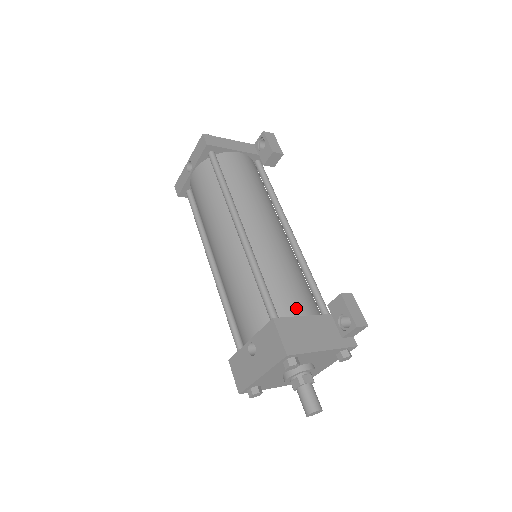
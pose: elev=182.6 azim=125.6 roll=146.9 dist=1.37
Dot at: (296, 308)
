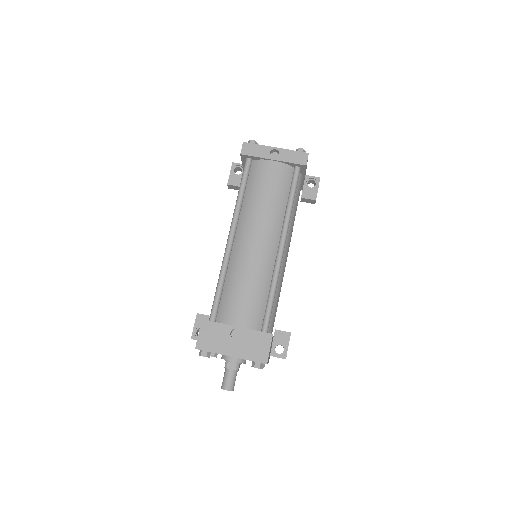
Dot at: occluded
